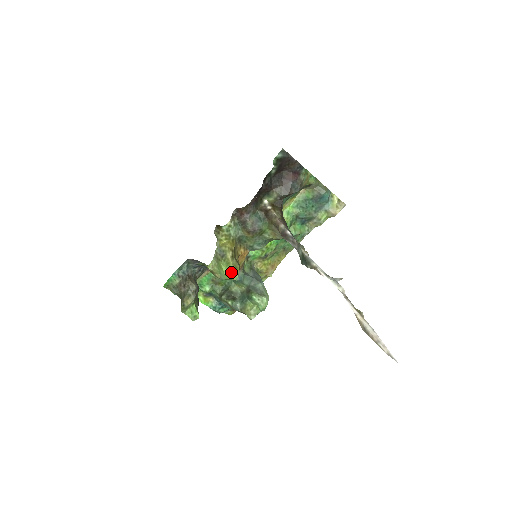
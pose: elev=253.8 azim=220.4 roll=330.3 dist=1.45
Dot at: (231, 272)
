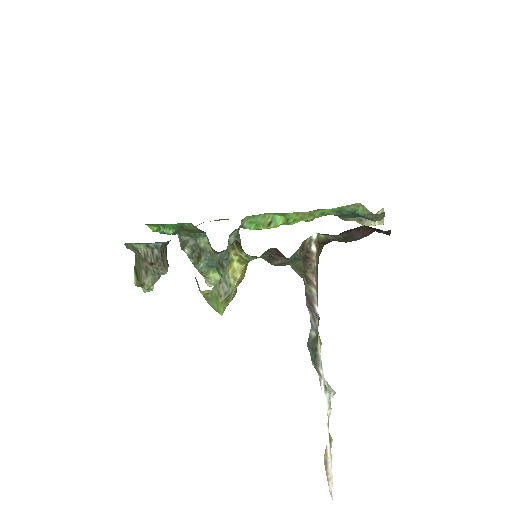
Dot at: occluded
